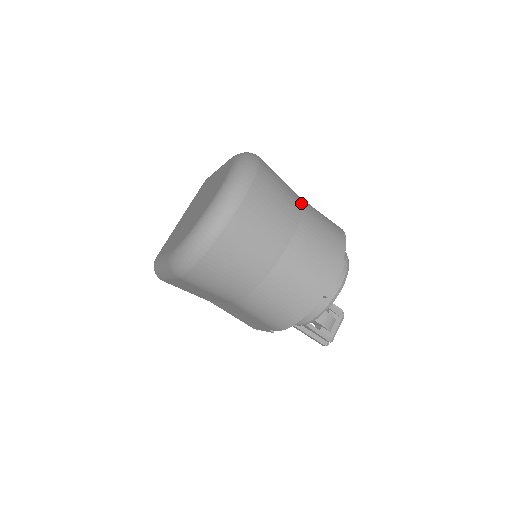
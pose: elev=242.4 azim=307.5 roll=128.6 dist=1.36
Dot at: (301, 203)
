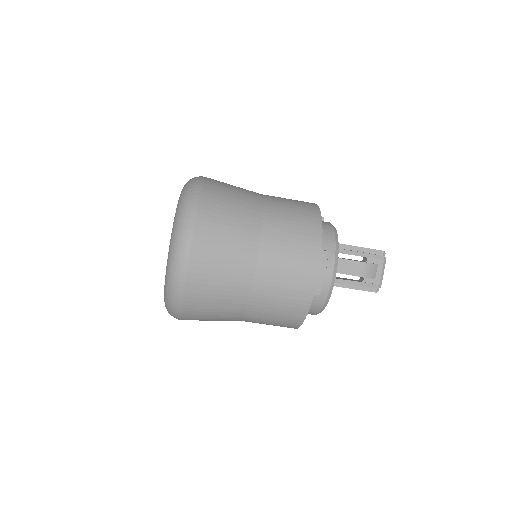
Dot at: (260, 212)
